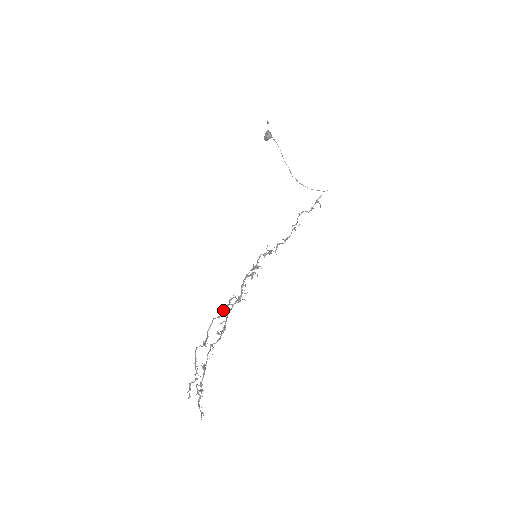
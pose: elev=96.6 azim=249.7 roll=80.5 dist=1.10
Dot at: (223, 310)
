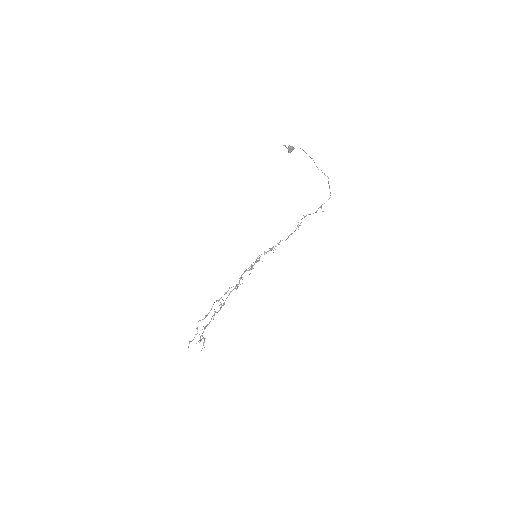
Dot at: occluded
